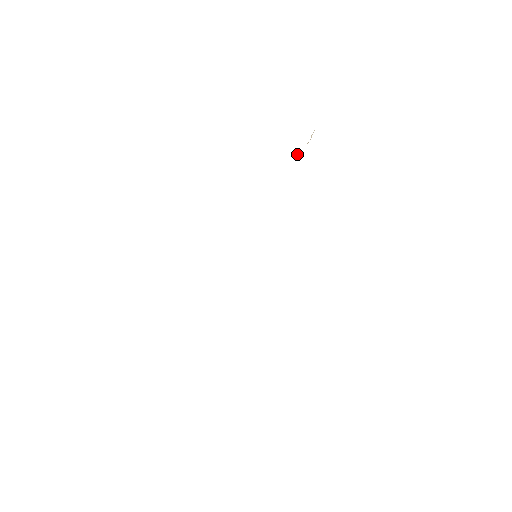
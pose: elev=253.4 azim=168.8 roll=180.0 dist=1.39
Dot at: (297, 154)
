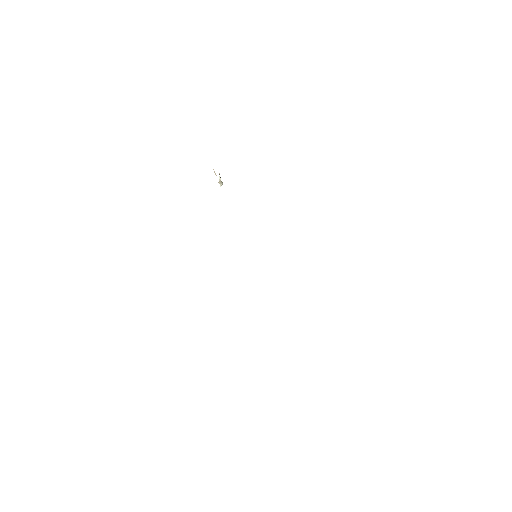
Dot at: (219, 182)
